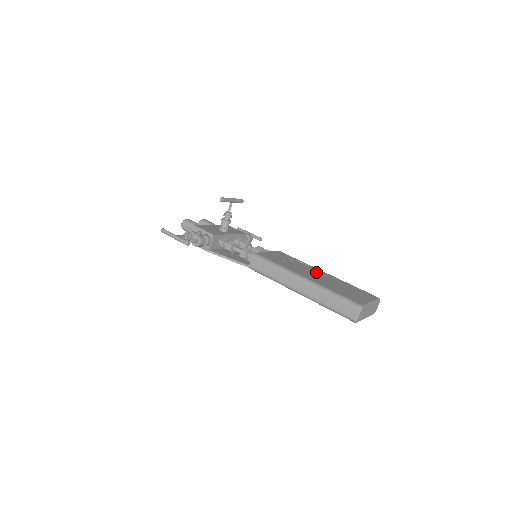
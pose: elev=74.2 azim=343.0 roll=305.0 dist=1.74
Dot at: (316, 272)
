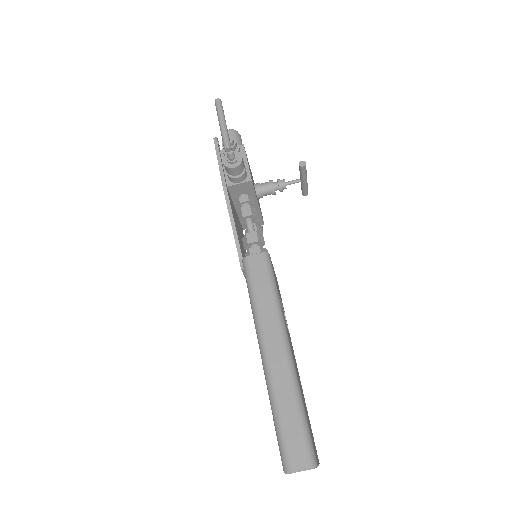
Dot at: occluded
